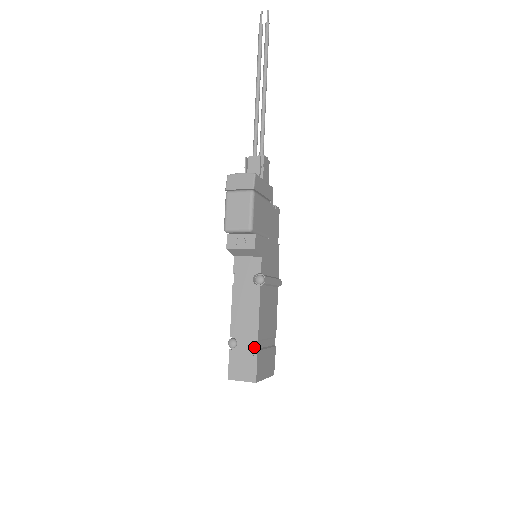
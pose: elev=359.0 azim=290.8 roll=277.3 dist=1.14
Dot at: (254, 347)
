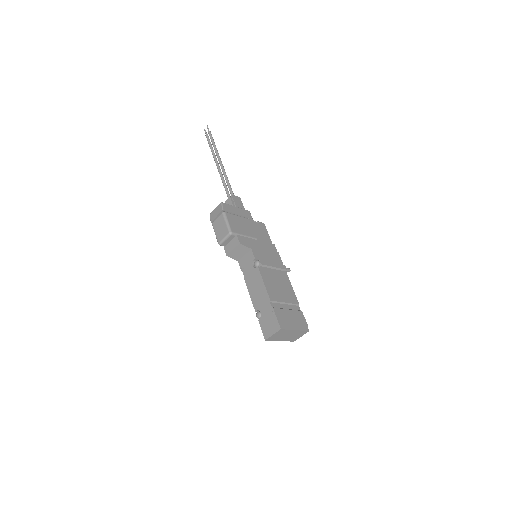
Dot at: (270, 307)
